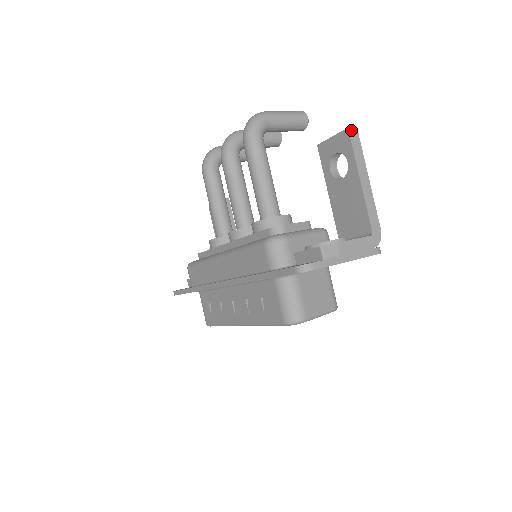
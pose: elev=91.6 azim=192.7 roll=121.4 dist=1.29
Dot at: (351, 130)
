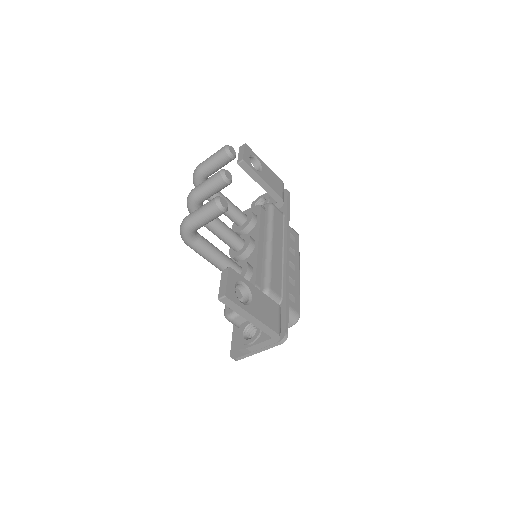
Dot at: (221, 300)
